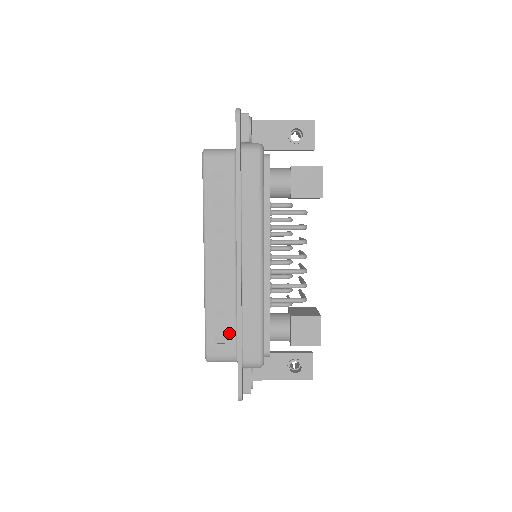
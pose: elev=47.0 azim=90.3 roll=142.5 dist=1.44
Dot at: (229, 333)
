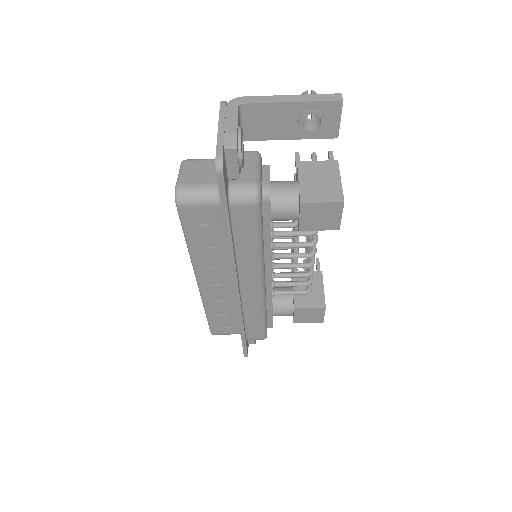
Dot at: (232, 323)
